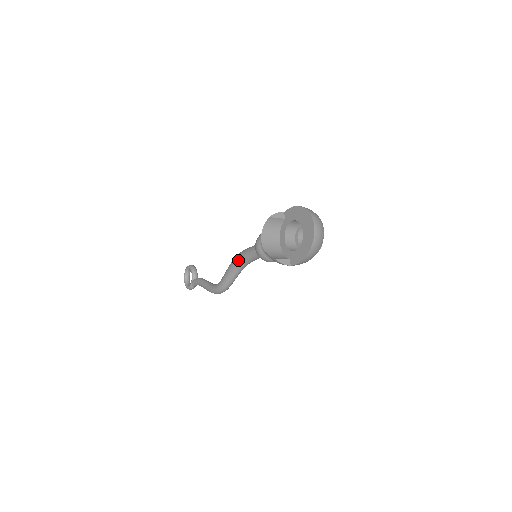
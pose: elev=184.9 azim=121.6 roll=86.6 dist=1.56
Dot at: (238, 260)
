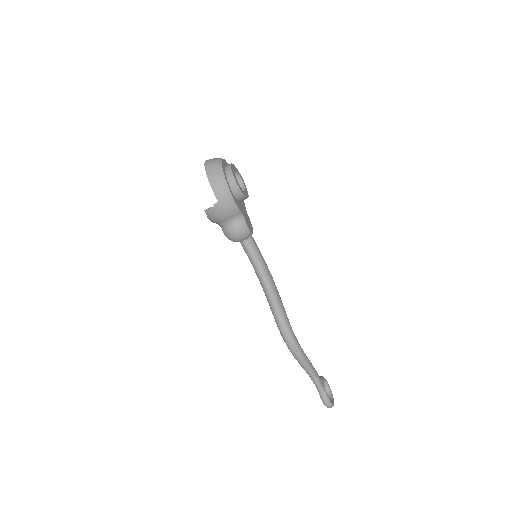
Dot at: (259, 280)
